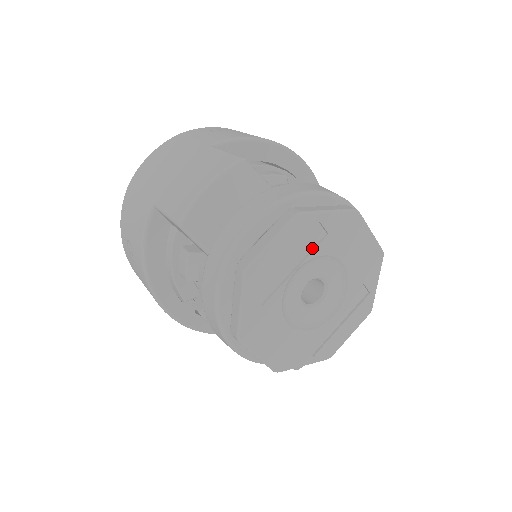
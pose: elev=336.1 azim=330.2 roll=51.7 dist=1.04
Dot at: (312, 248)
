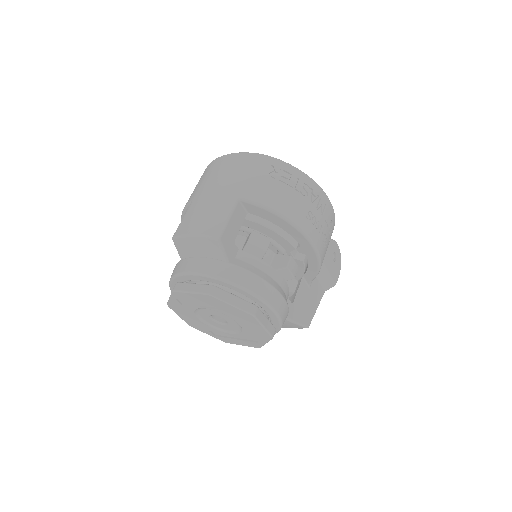
Dot at: (219, 307)
